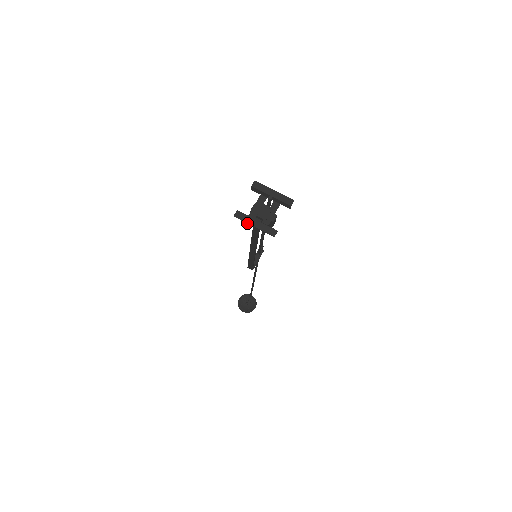
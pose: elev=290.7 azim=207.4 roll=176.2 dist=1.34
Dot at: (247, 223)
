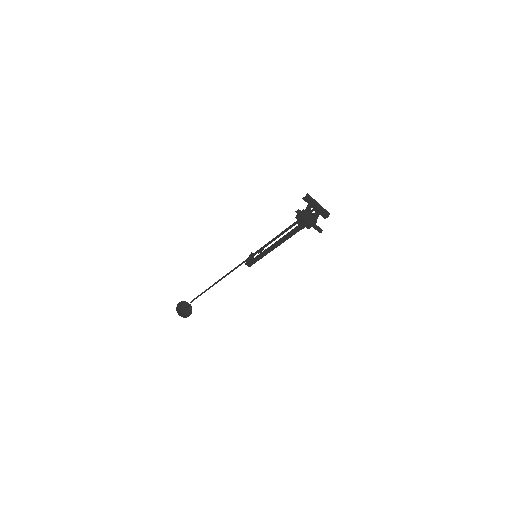
Dot at: (305, 219)
